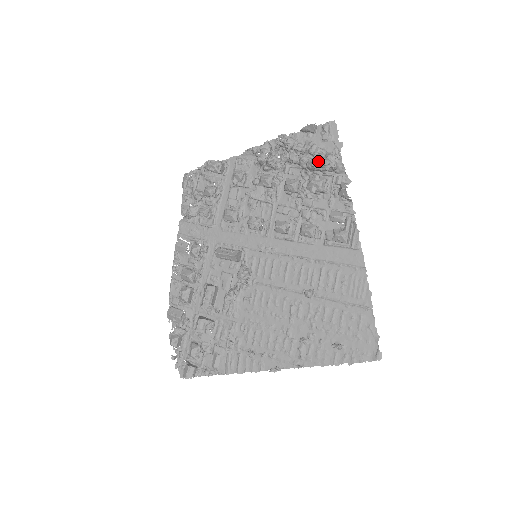
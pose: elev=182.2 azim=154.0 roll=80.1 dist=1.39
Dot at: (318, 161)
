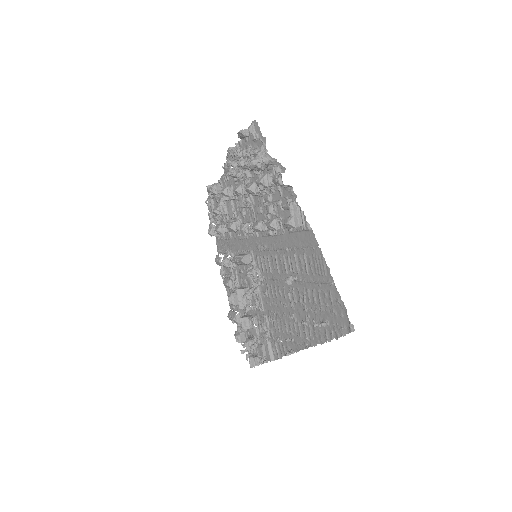
Dot at: (248, 164)
